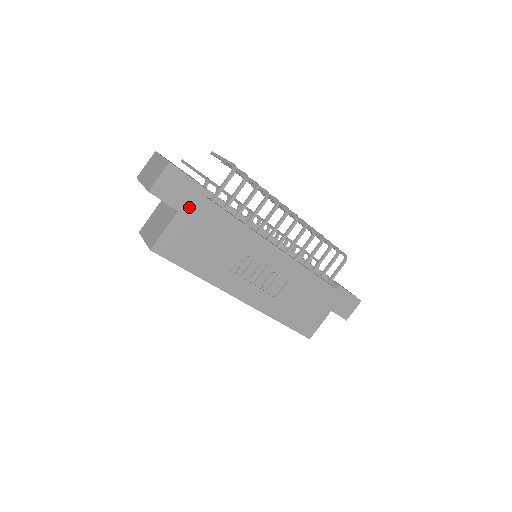
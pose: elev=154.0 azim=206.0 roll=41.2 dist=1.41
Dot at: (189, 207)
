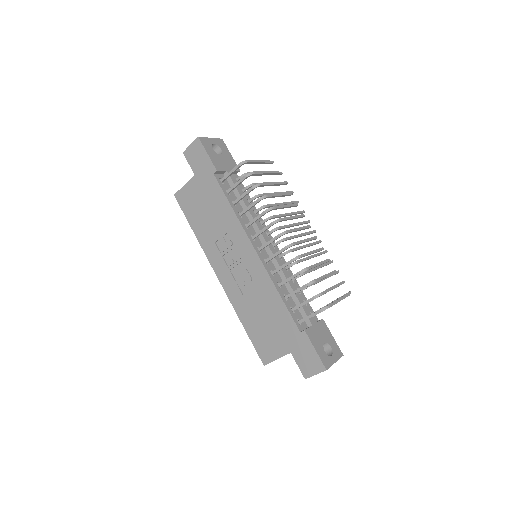
Dot at: (202, 176)
